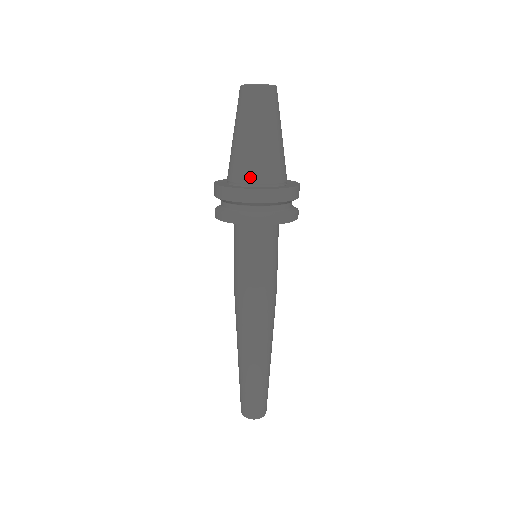
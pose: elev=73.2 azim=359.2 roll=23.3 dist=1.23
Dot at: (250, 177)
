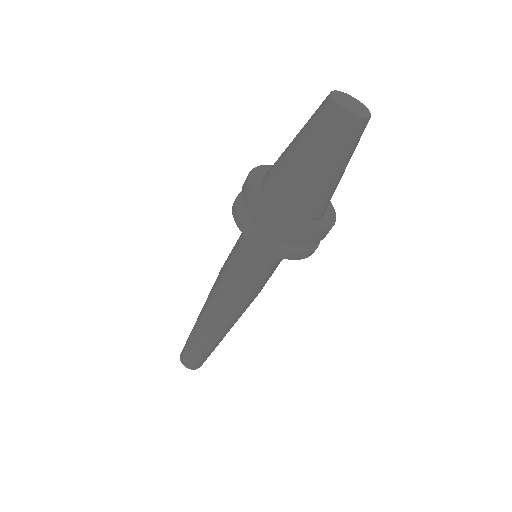
Dot at: (272, 189)
